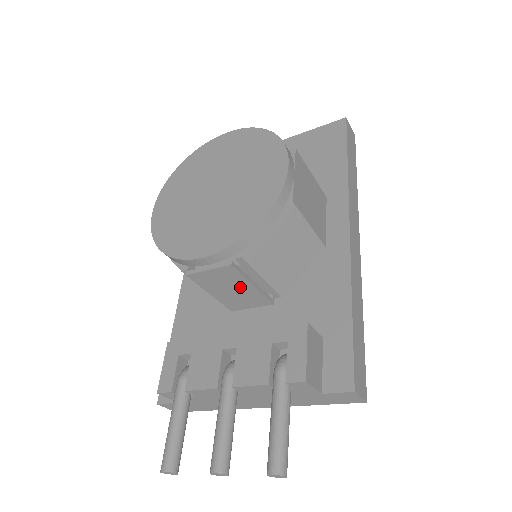
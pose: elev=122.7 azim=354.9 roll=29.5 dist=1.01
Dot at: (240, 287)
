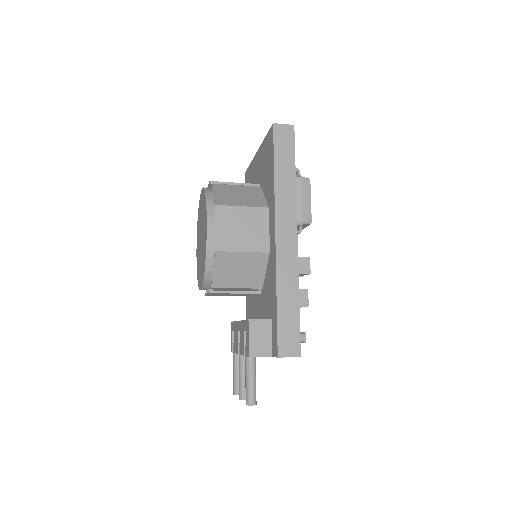
Dot at: (232, 294)
